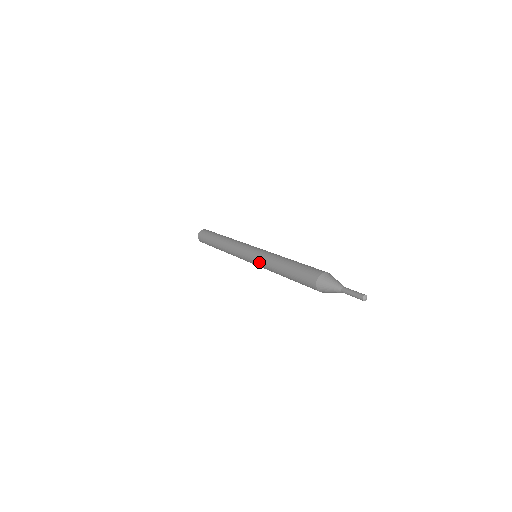
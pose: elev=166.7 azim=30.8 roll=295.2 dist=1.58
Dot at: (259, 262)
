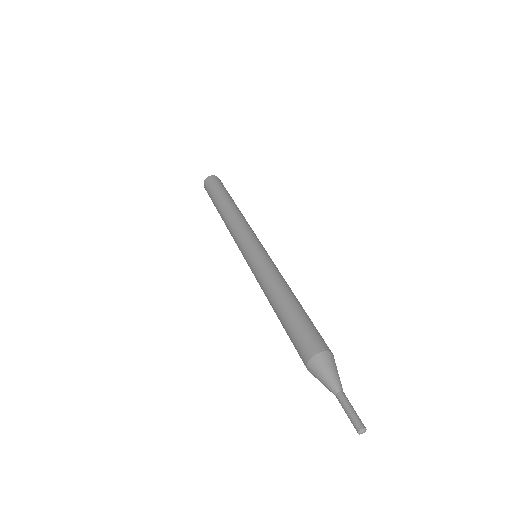
Dot at: occluded
